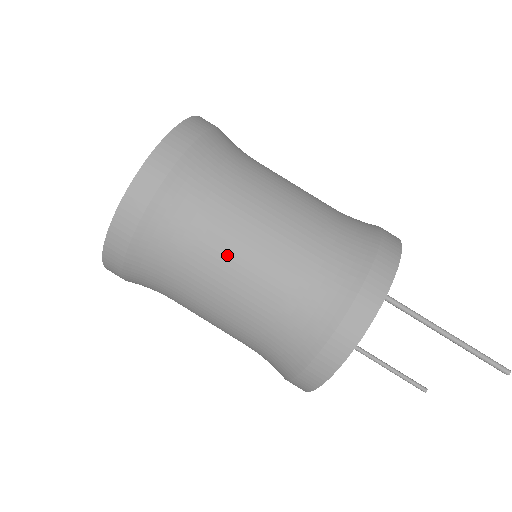
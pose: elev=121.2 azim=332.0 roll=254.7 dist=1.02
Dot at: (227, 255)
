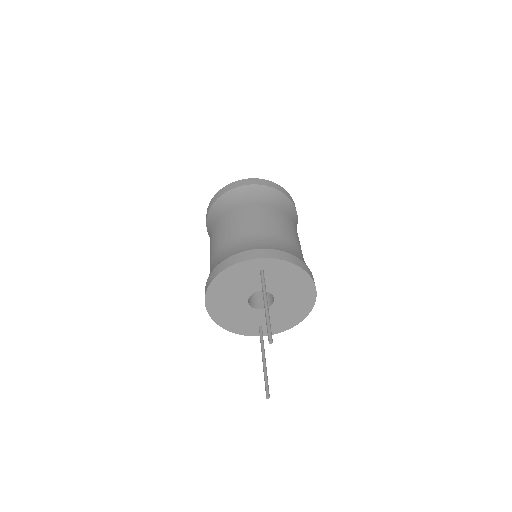
Dot at: (228, 220)
